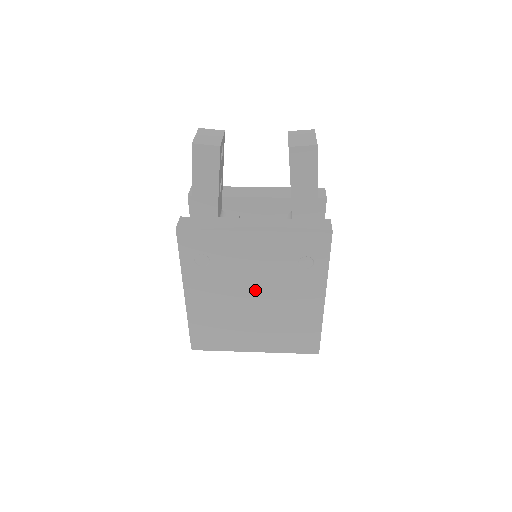
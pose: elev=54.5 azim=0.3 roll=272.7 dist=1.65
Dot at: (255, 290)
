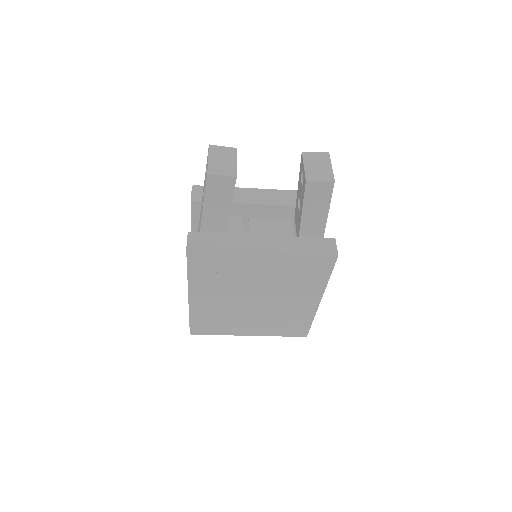
Dot at: (257, 295)
